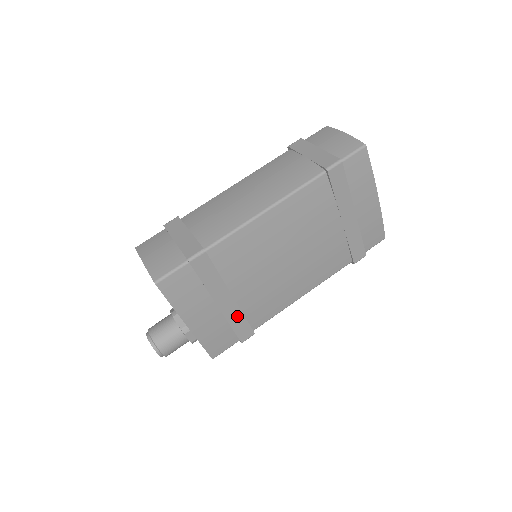
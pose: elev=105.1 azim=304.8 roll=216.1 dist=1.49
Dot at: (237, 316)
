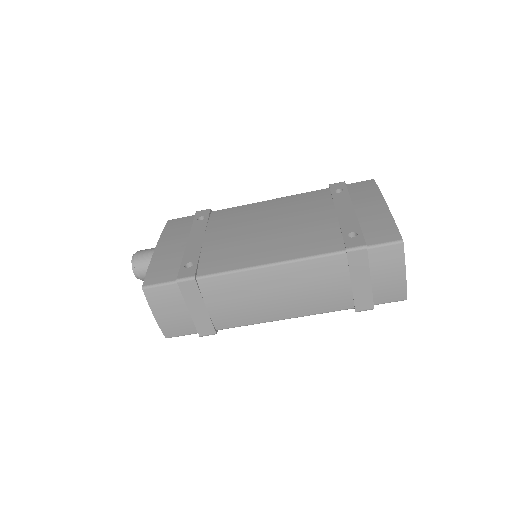
Dot at: occluded
